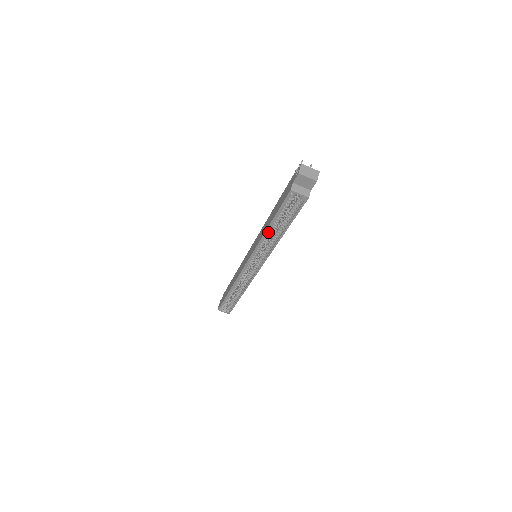
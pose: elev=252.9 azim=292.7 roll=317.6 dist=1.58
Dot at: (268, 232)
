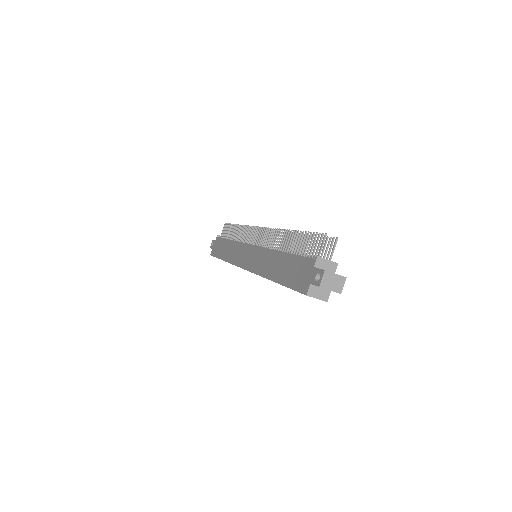
Dot at: occluded
